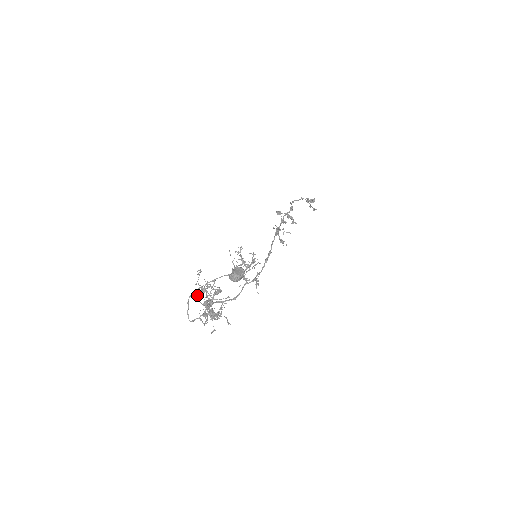
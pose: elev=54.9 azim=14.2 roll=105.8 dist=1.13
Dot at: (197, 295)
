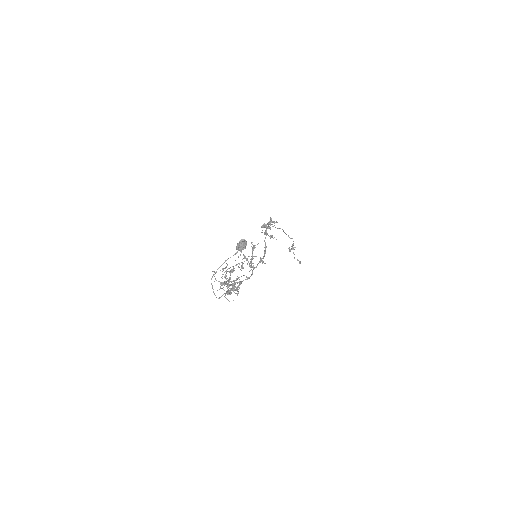
Dot at: occluded
